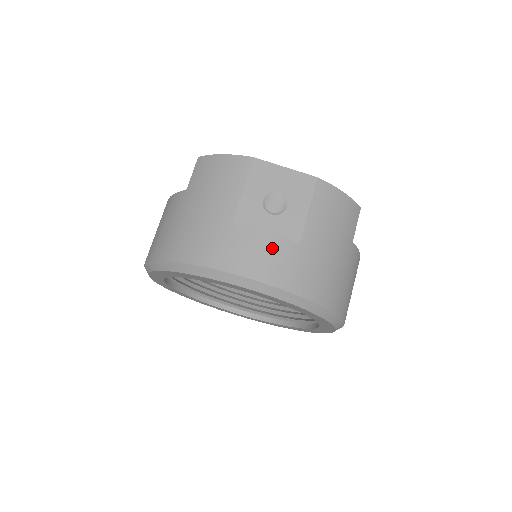
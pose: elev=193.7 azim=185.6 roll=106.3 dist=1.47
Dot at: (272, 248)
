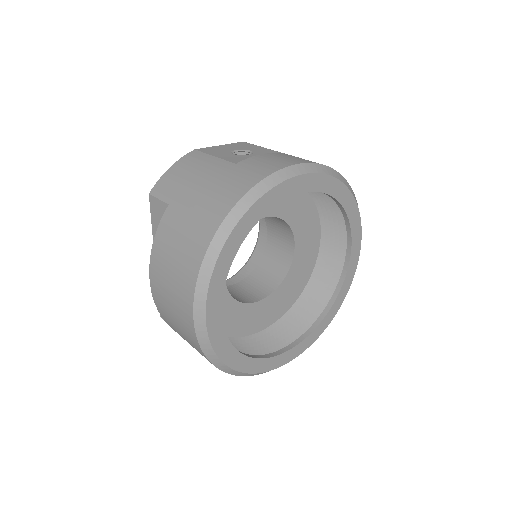
Dot at: (278, 156)
